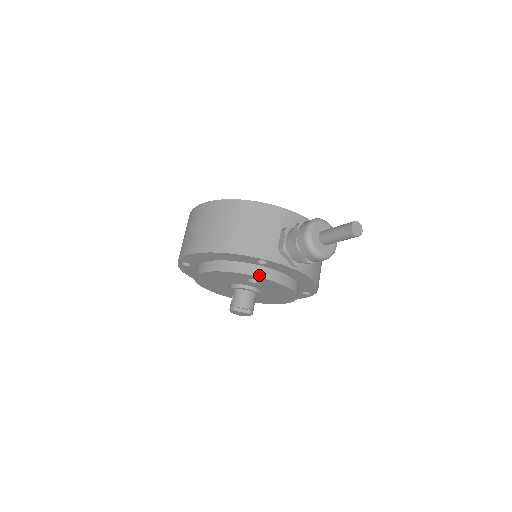
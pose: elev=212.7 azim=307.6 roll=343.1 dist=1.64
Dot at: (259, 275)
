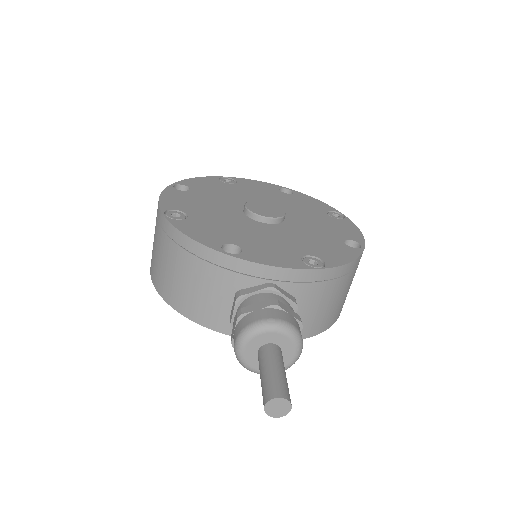
Dot at: occluded
